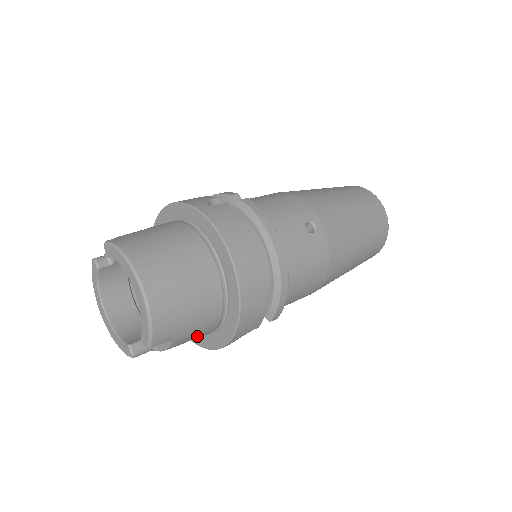
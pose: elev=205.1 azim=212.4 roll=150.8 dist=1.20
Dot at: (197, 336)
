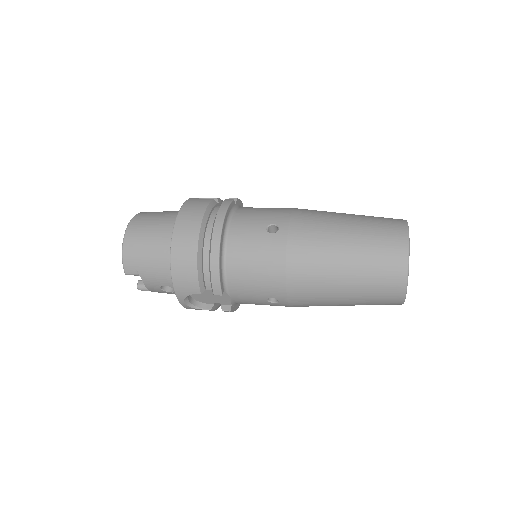
Dot at: (163, 284)
